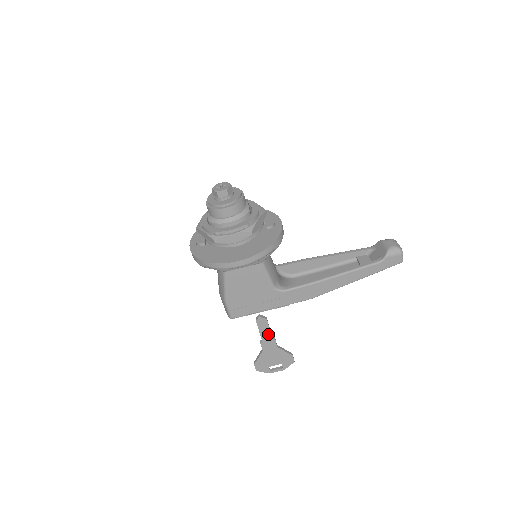
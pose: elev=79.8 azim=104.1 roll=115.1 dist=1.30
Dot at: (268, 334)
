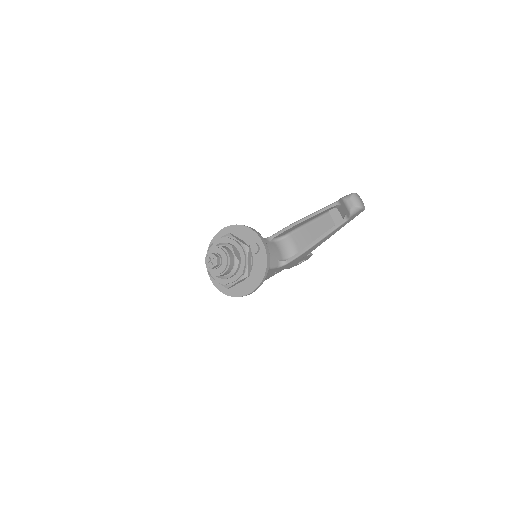
Dot at: occluded
